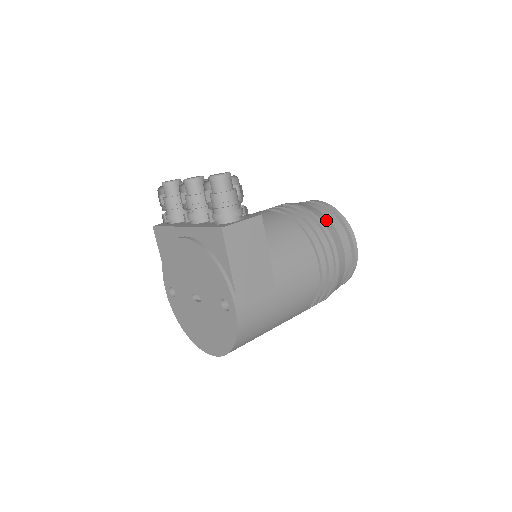
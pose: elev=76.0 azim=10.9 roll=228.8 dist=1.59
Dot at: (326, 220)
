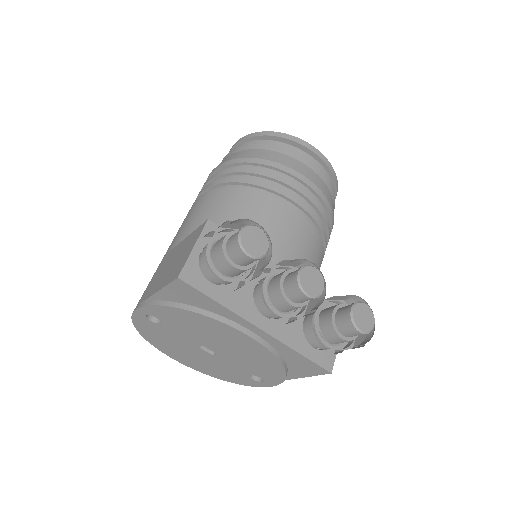
Dot at: occluded
